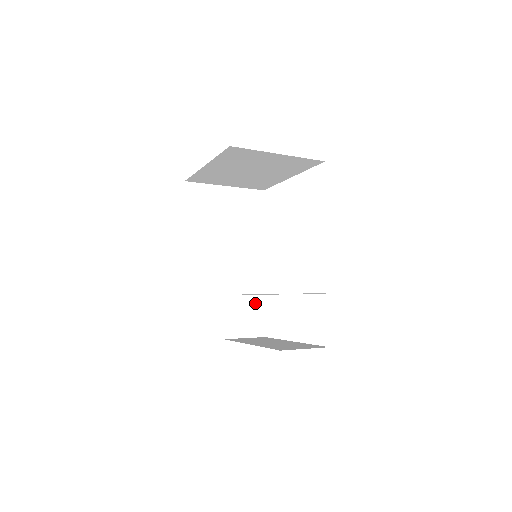
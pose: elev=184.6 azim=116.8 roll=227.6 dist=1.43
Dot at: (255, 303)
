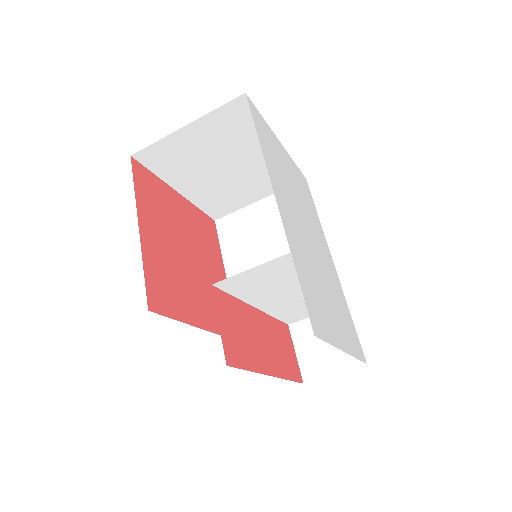
Dot at: occluded
